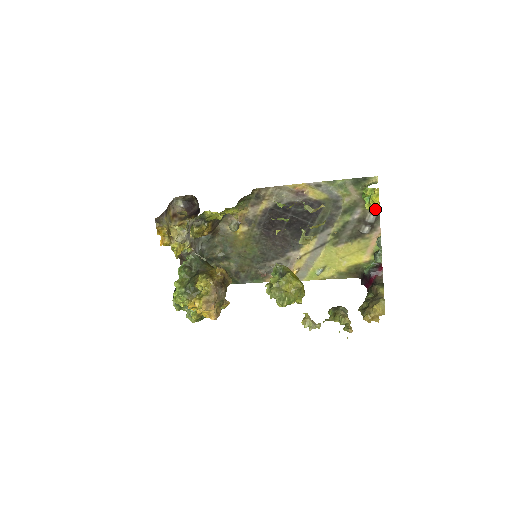
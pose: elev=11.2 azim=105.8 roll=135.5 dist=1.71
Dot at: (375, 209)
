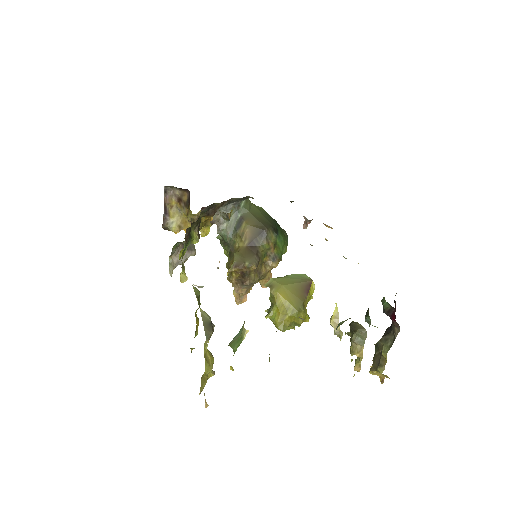
Dot at: occluded
